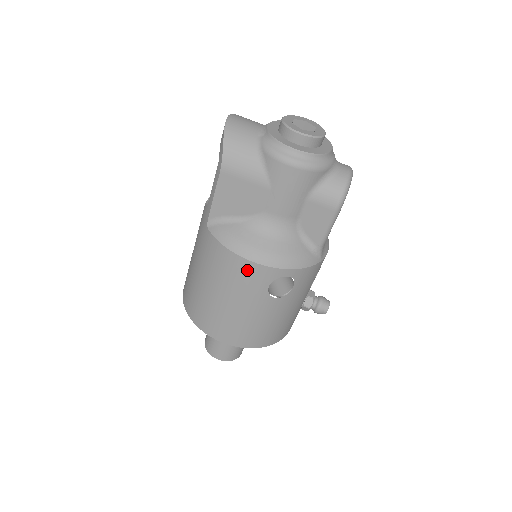
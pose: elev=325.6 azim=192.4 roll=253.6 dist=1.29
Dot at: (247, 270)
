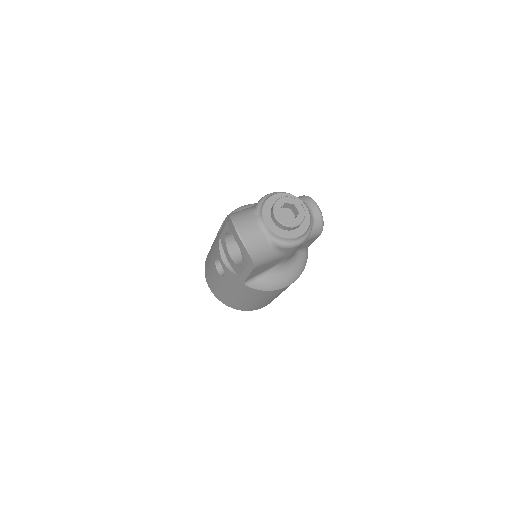
Dot at: (281, 290)
